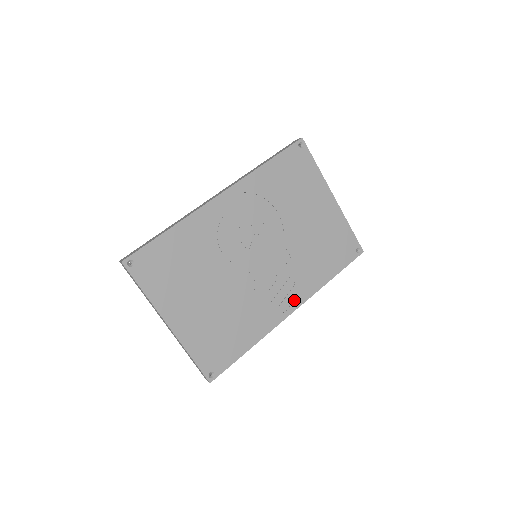
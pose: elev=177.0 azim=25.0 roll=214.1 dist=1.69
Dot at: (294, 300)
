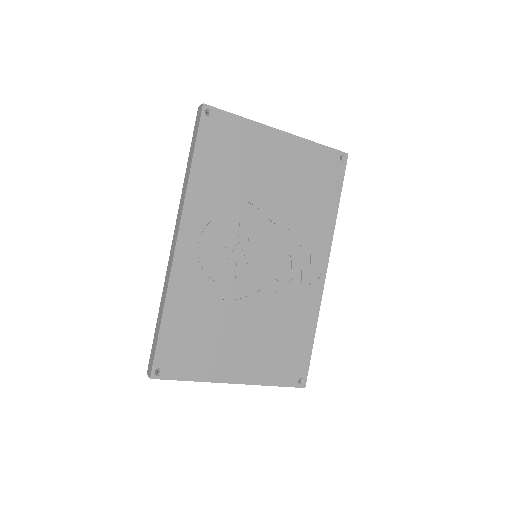
Dot at: (320, 259)
